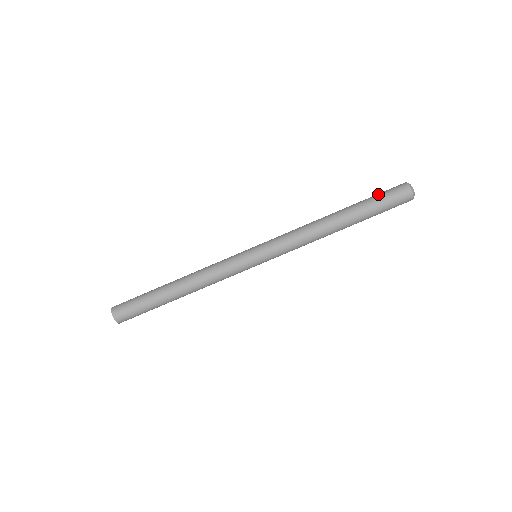
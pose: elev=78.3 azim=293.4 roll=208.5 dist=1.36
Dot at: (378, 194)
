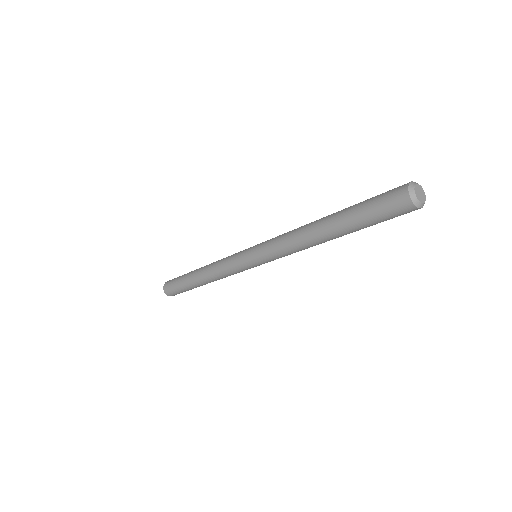
Dot at: (371, 211)
